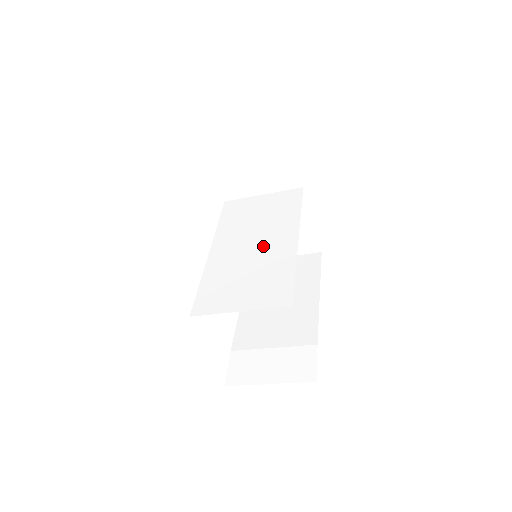
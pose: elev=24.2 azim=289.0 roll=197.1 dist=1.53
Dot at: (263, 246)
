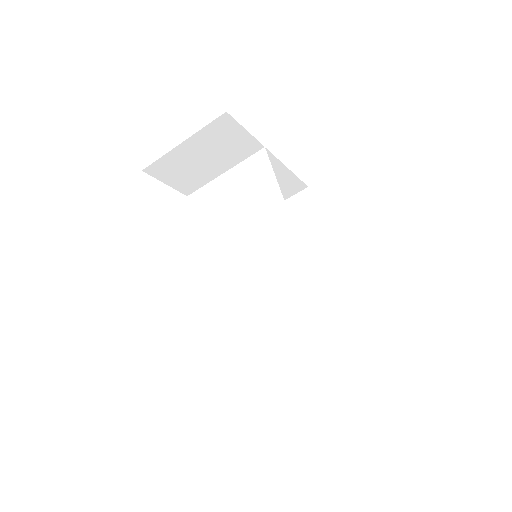
Dot at: (260, 248)
